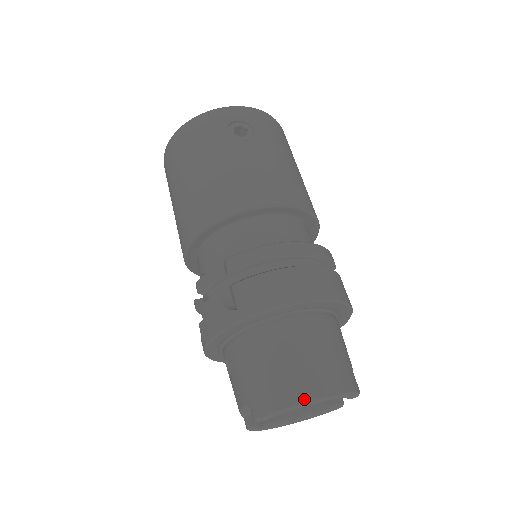
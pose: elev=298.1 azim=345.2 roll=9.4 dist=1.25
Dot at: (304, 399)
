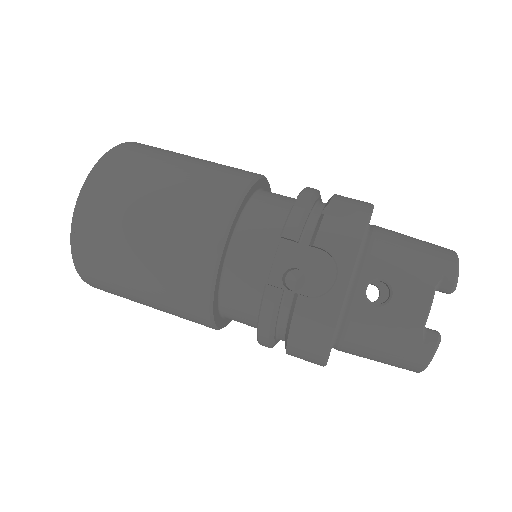
Dot at: (452, 250)
